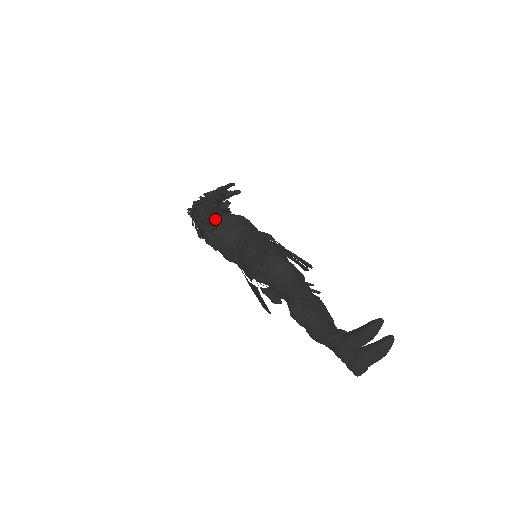
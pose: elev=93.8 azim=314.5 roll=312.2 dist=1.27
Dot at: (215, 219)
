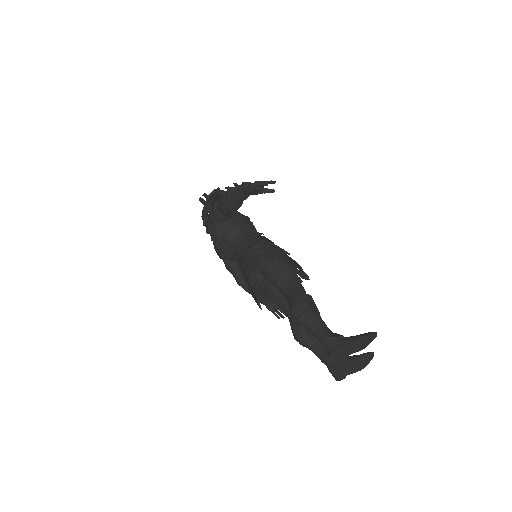
Dot at: (236, 210)
